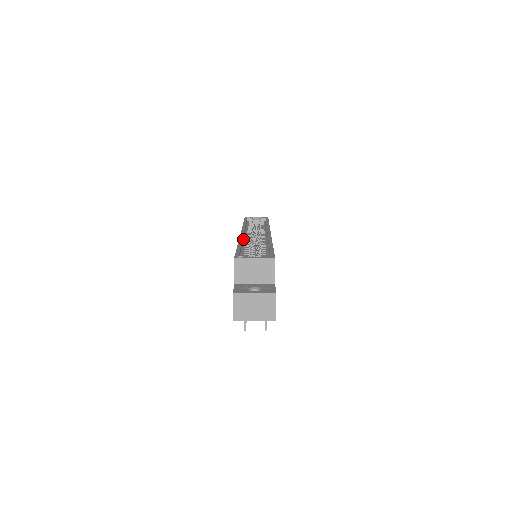
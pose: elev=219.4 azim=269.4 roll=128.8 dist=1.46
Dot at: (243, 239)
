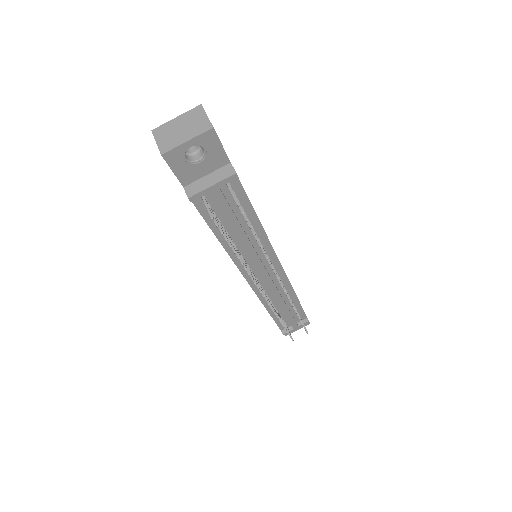
Dot at: occluded
